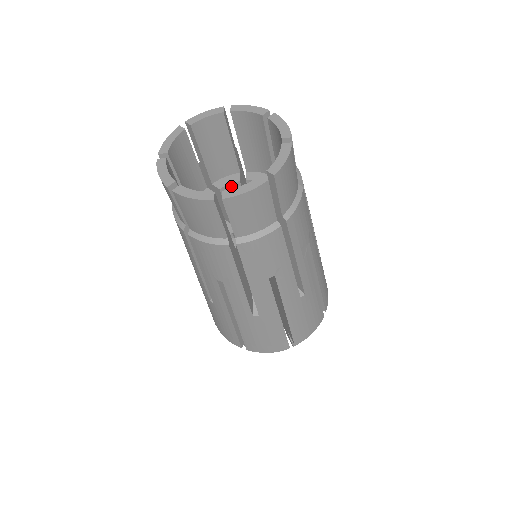
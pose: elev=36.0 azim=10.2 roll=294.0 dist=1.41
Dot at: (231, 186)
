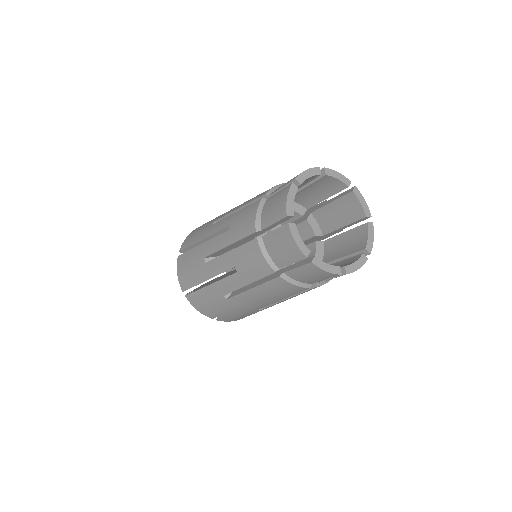
Dot at: (295, 213)
